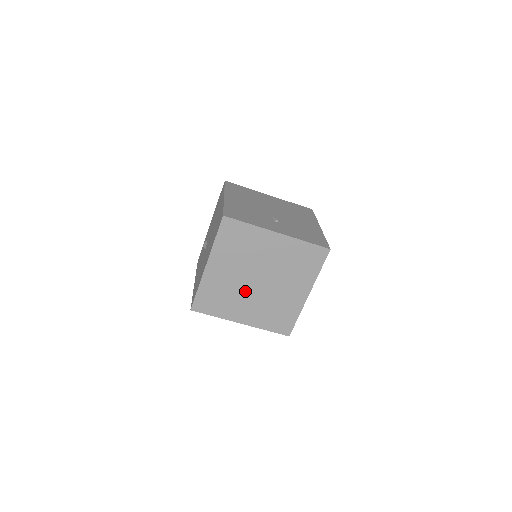
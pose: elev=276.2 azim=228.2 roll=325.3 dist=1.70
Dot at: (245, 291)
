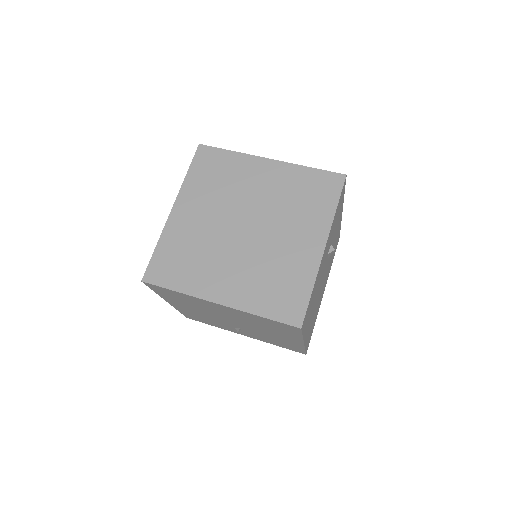
Dot at: (225, 245)
